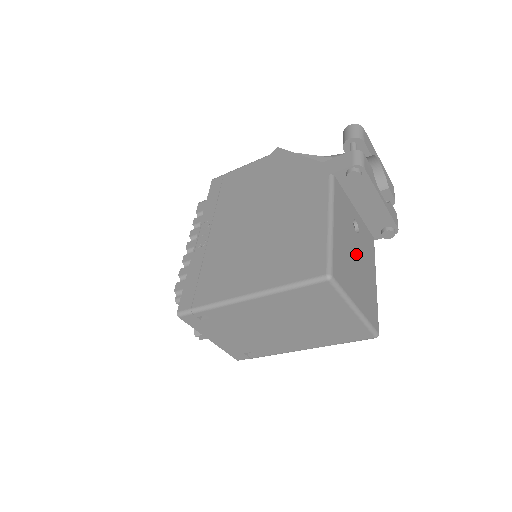
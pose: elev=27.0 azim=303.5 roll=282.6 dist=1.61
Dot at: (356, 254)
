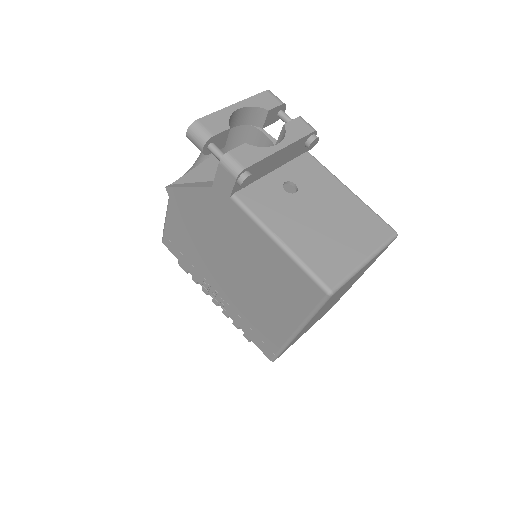
Dot at: (317, 214)
